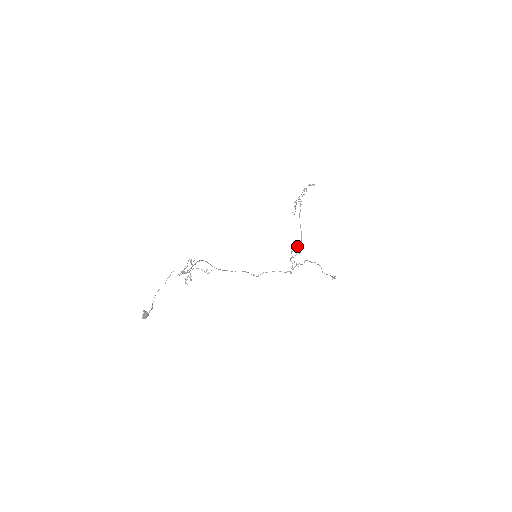
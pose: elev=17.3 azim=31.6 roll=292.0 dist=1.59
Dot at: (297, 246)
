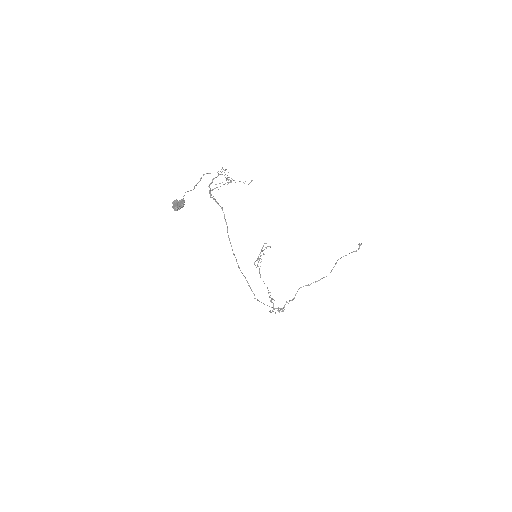
Dot at: (273, 299)
